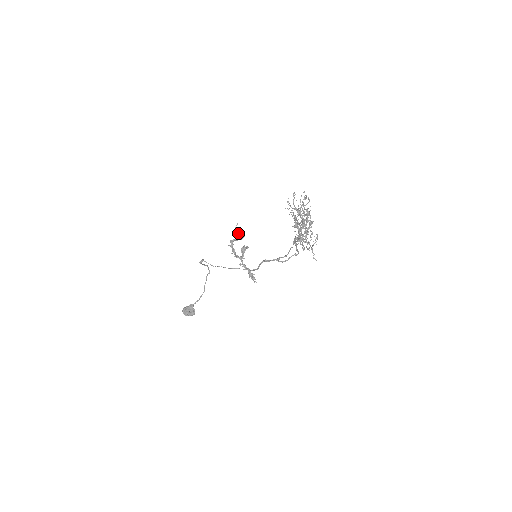
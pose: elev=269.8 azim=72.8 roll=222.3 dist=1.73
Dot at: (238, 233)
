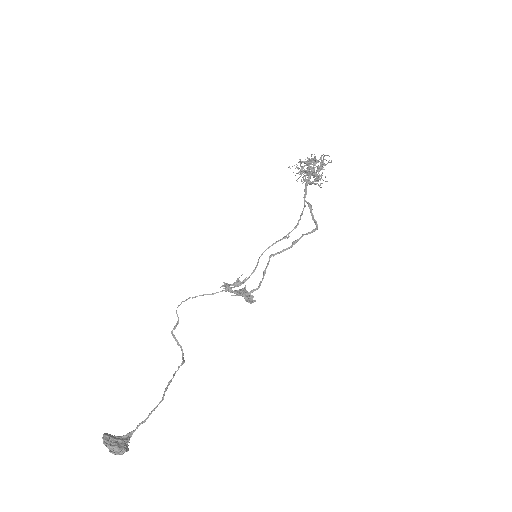
Dot at: occluded
